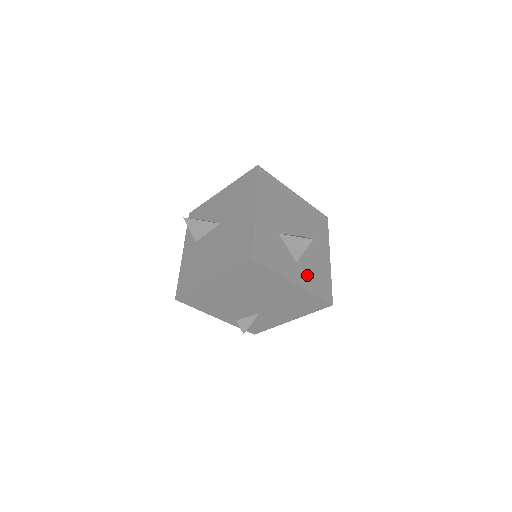
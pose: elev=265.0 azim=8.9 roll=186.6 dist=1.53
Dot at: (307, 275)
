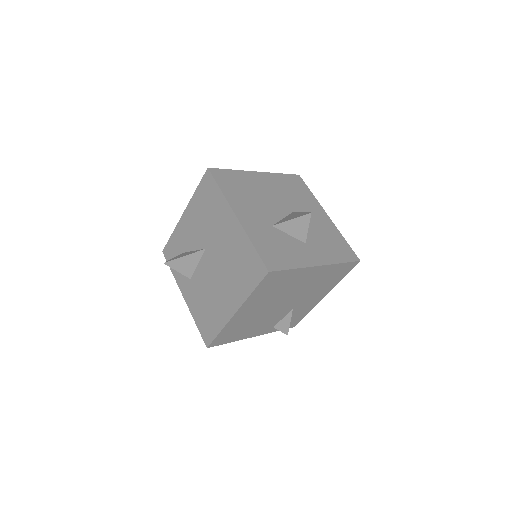
Dot at: (322, 249)
